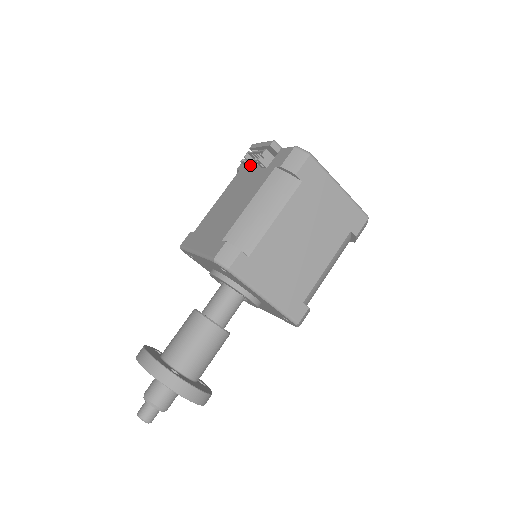
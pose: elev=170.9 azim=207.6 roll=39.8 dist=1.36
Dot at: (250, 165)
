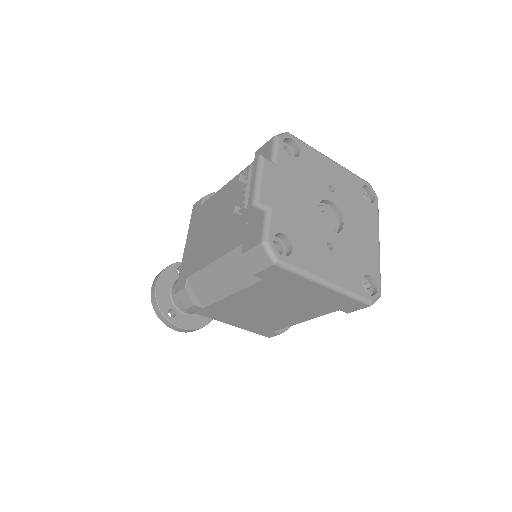
Dot at: occluded
